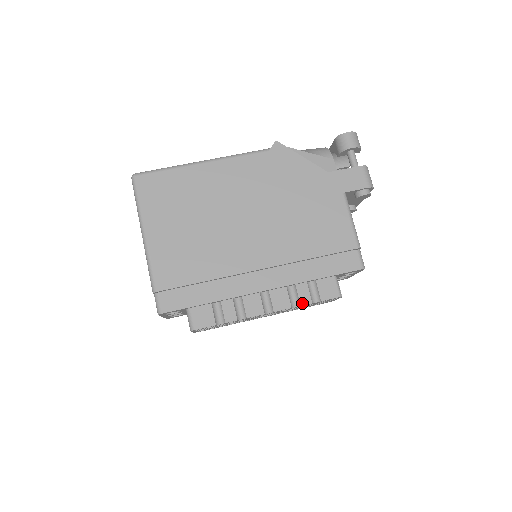
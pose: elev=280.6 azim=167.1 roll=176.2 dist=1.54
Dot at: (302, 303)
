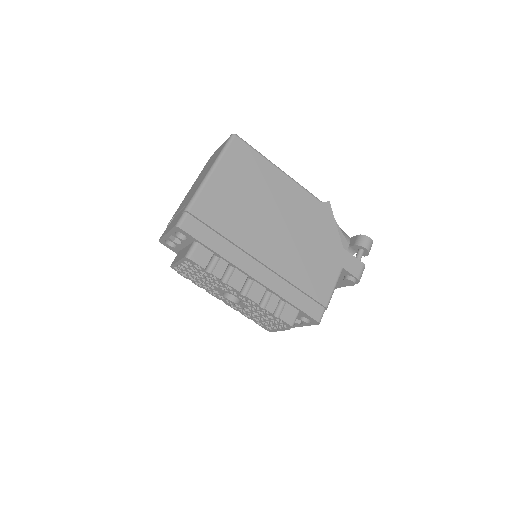
Dot at: (267, 308)
